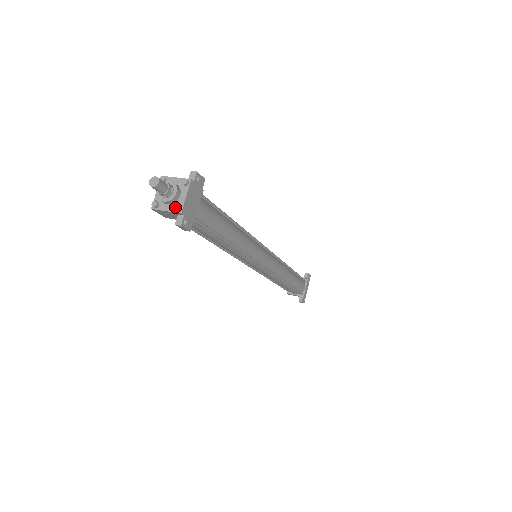
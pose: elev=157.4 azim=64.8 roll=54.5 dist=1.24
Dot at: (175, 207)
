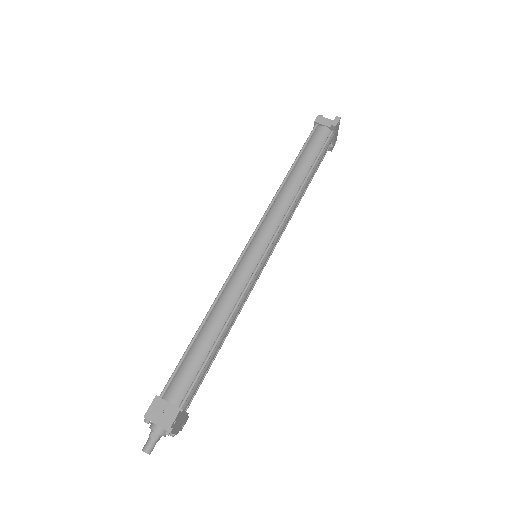
Dot at: occluded
